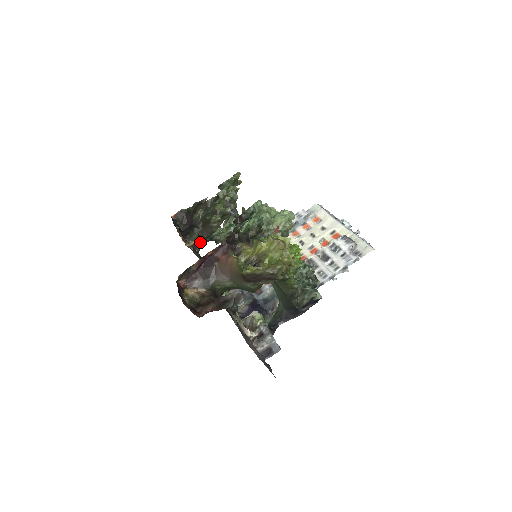
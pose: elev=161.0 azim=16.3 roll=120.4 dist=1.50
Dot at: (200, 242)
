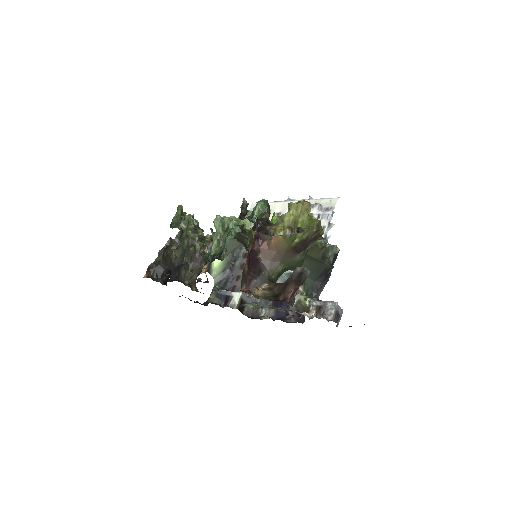
Dot at: (194, 278)
